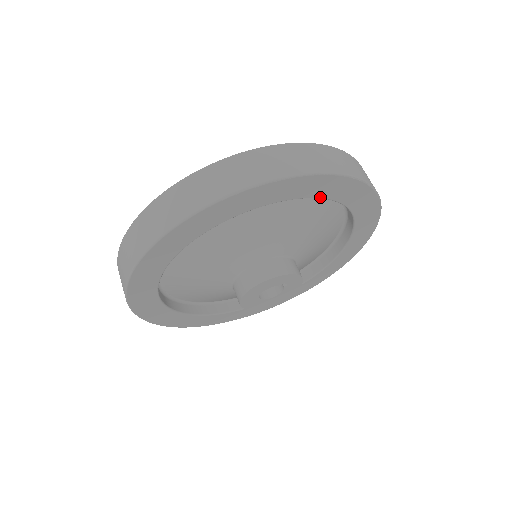
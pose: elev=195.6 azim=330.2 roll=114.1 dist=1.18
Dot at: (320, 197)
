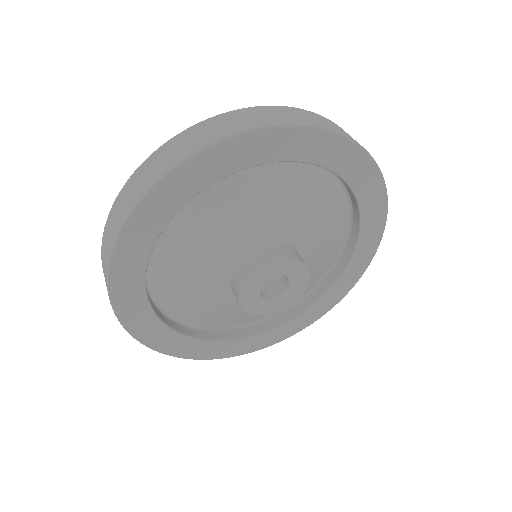
Dot at: (310, 161)
